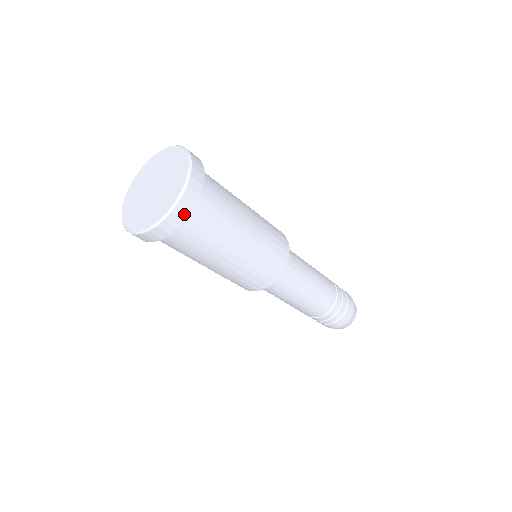
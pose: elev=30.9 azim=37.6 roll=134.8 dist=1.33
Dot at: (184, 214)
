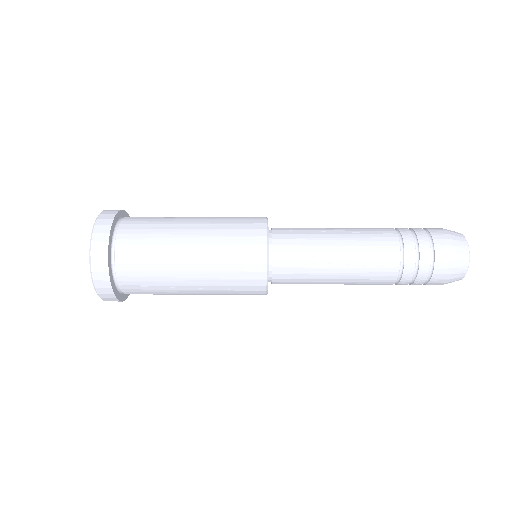
Dot at: (105, 275)
